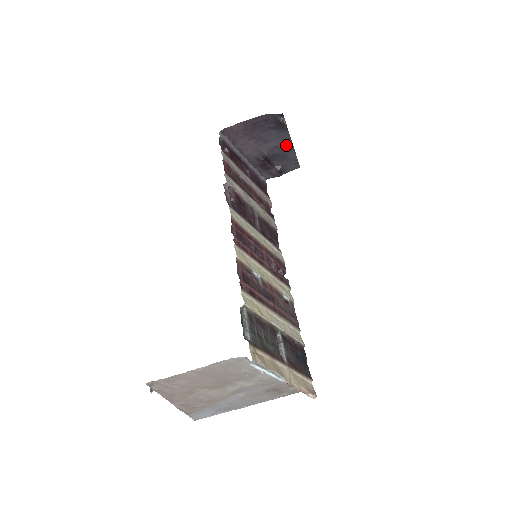
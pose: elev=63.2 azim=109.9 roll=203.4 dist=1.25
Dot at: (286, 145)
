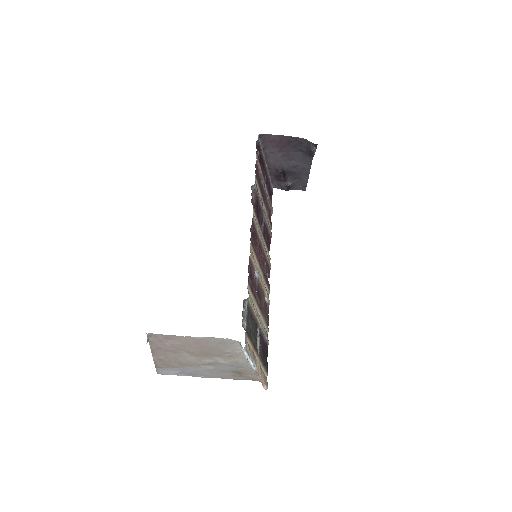
Dot at: (305, 169)
